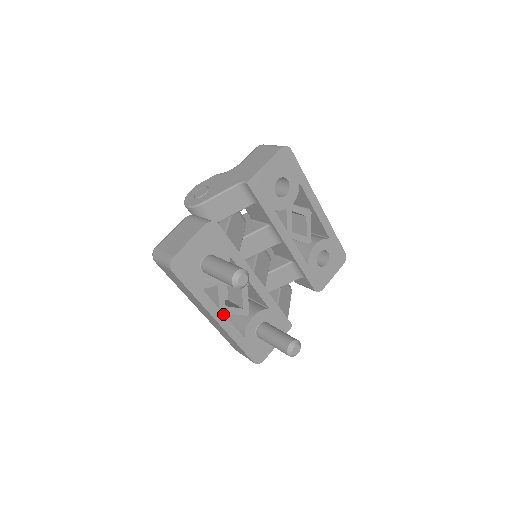
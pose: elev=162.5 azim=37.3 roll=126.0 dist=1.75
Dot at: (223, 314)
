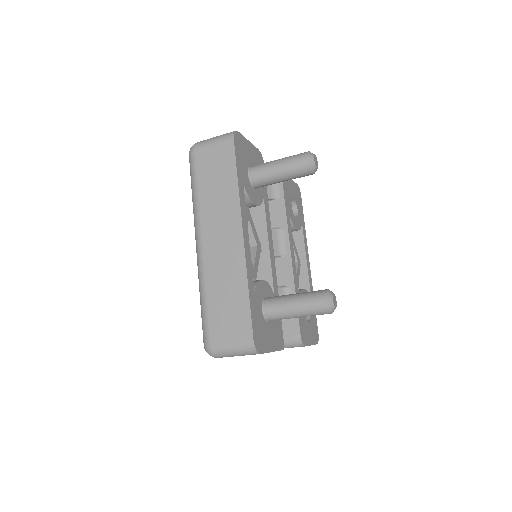
Dot at: (248, 236)
